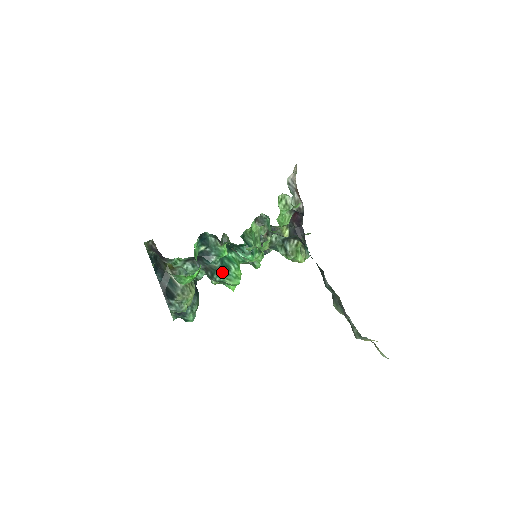
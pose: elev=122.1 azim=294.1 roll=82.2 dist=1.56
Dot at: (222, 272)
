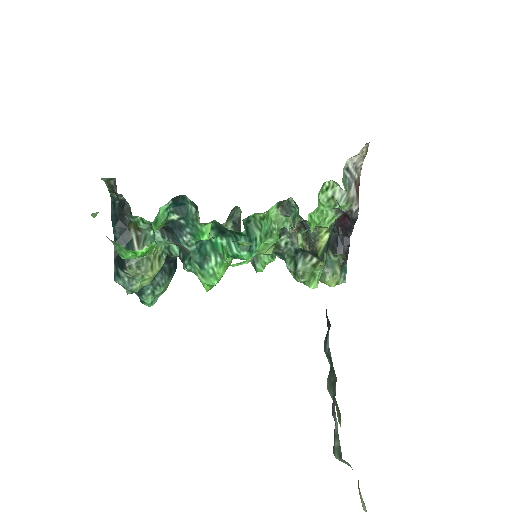
Dot at: (196, 260)
